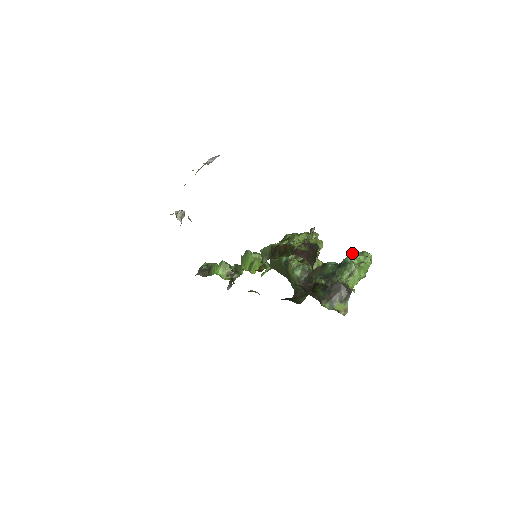
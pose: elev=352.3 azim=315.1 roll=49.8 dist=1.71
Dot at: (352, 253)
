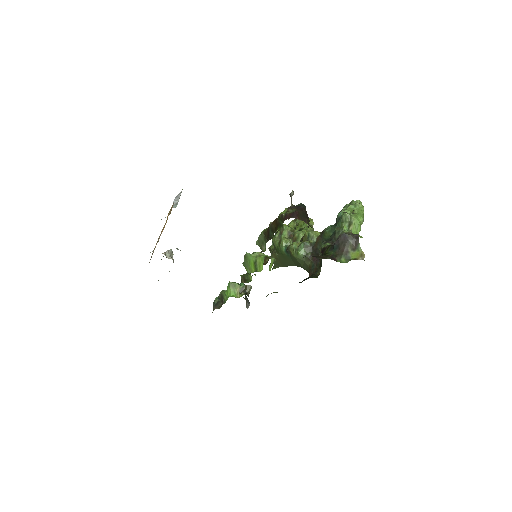
Dot at: occluded
